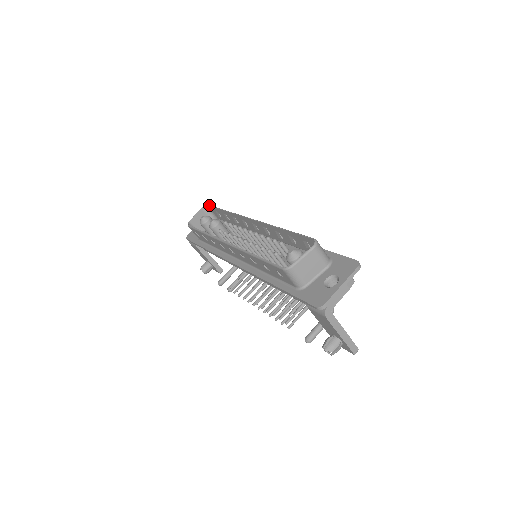
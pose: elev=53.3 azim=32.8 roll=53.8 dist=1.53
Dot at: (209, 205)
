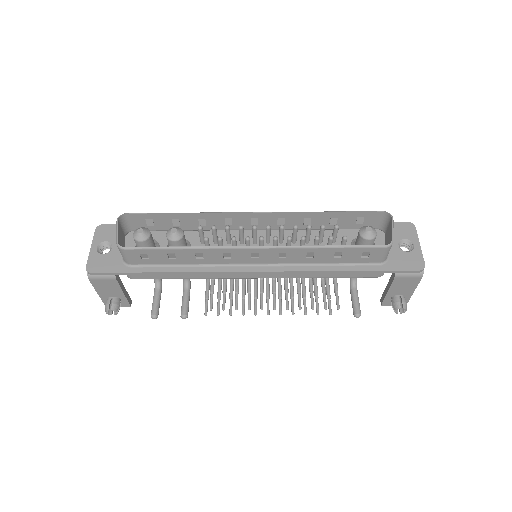
Dot at: (133, 213)
